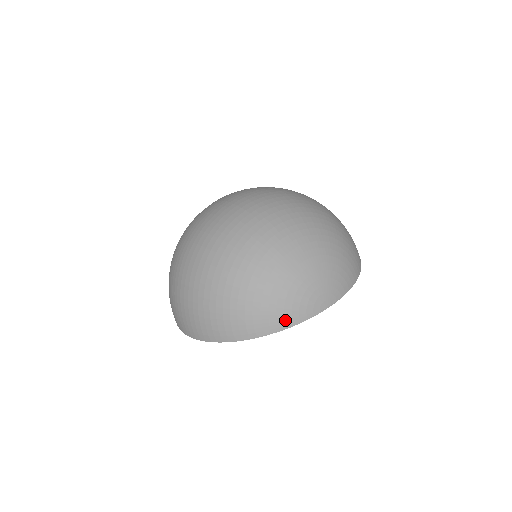
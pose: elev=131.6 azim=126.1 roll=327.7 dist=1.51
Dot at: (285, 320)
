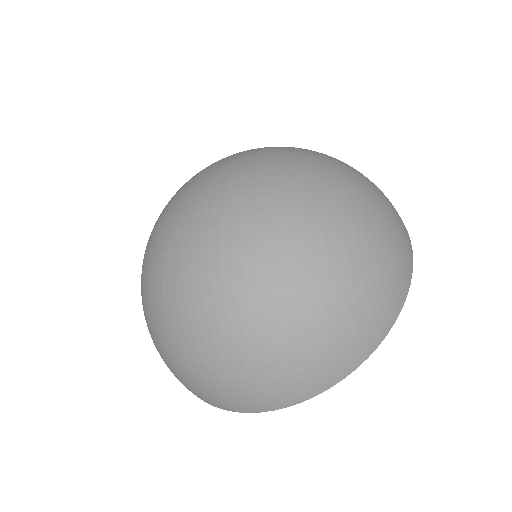
Dot at: (396, 303)
